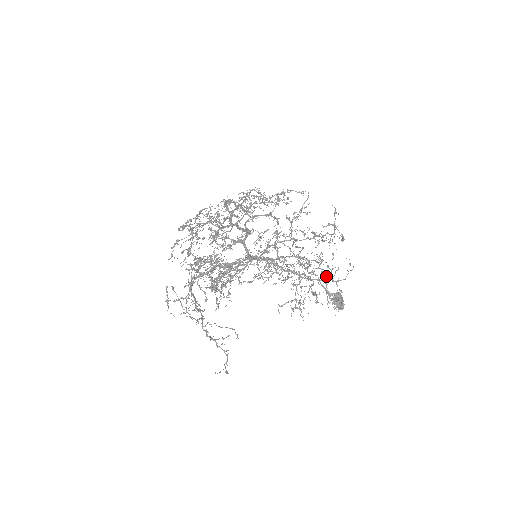
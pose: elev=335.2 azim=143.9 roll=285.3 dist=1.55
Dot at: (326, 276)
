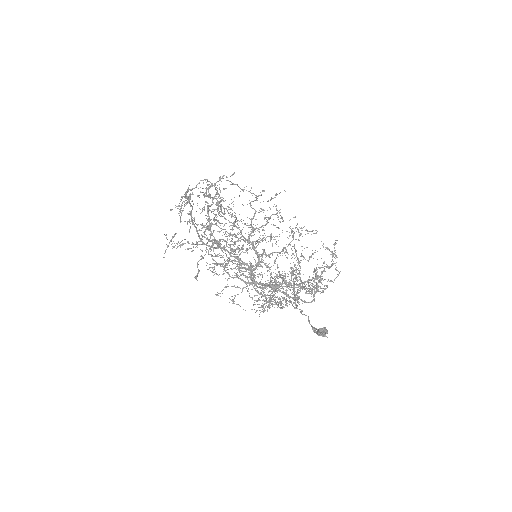
Dot at: occluded
